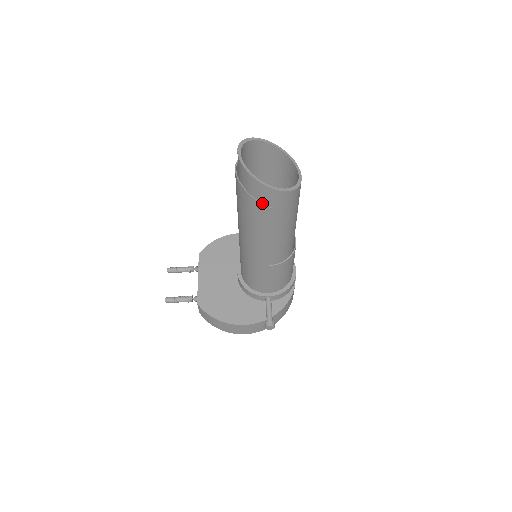
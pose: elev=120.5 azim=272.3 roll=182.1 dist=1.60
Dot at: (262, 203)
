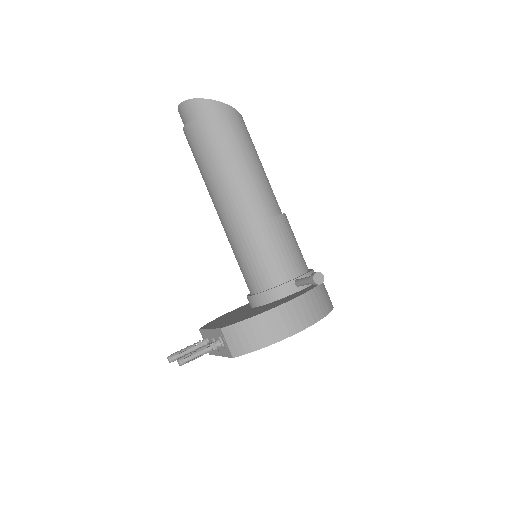
Dot at: (218, 120)
